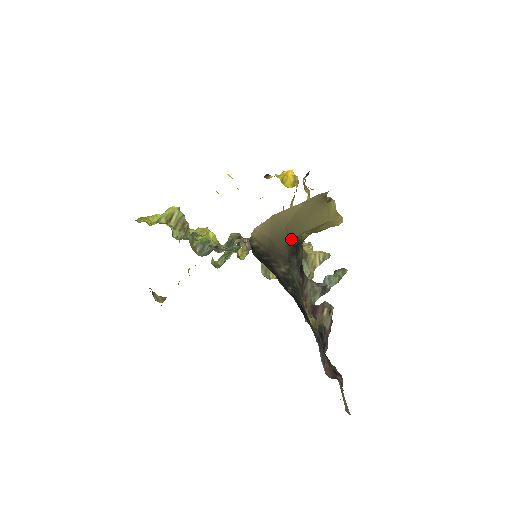
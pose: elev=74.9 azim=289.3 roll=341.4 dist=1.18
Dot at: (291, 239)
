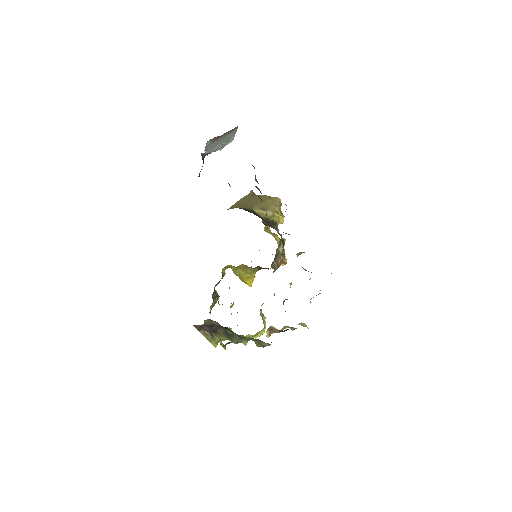
Dot at: occluded
